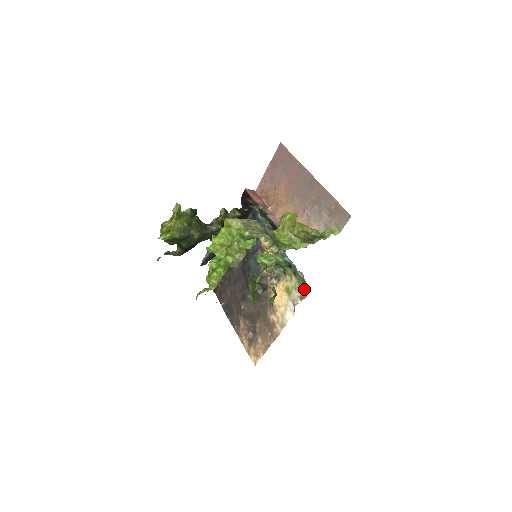
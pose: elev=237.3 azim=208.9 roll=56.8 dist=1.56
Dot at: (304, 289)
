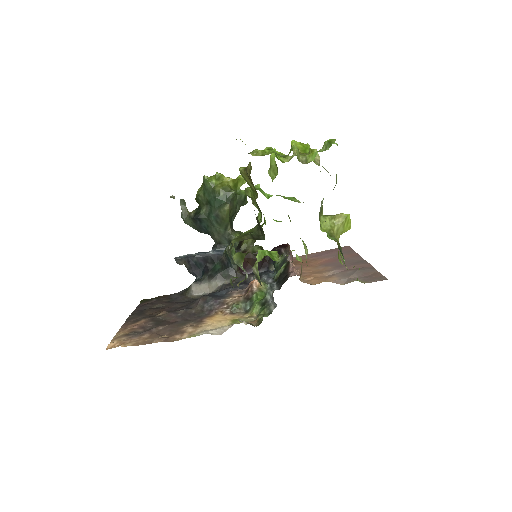
Dot at: (262, 317)
